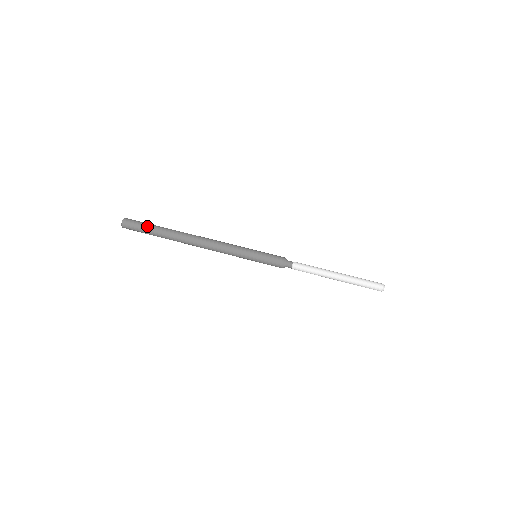
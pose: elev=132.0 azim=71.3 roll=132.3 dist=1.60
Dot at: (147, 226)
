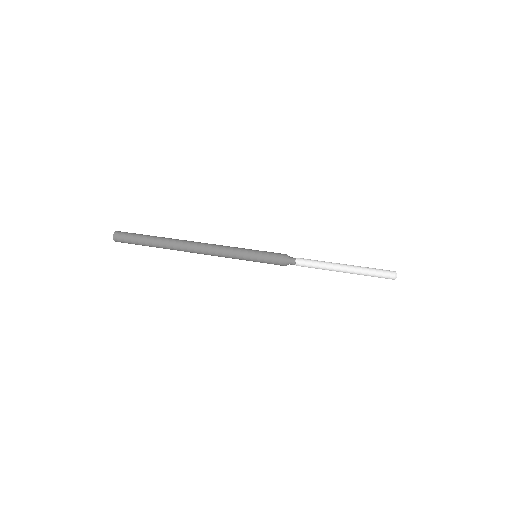
Dot at: occluded
